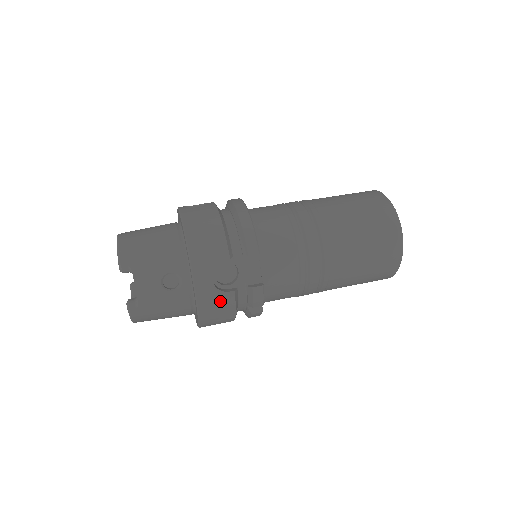
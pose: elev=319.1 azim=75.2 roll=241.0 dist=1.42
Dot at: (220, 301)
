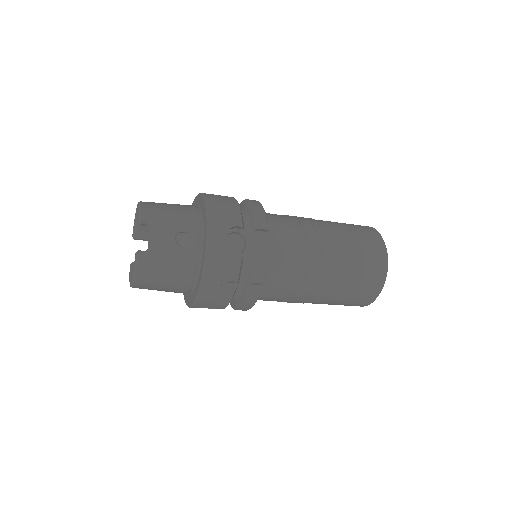
Dot at: (227, 264)
